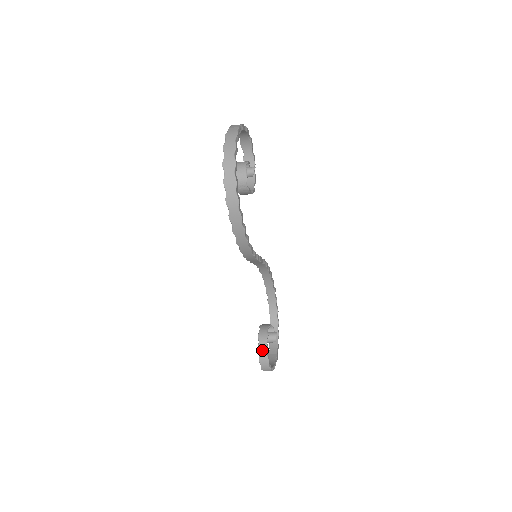
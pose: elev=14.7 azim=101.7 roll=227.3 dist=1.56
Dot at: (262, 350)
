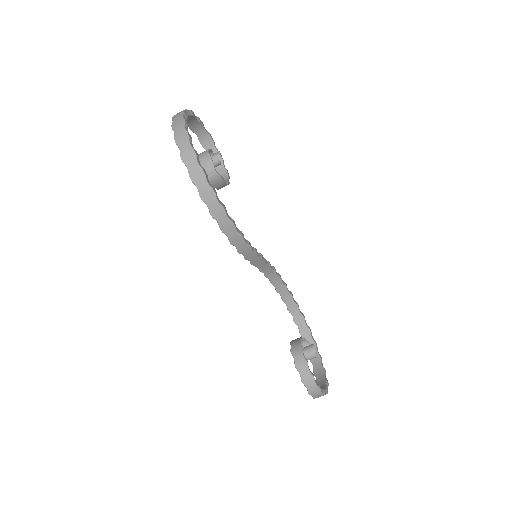
Dot at: (301, 366)
